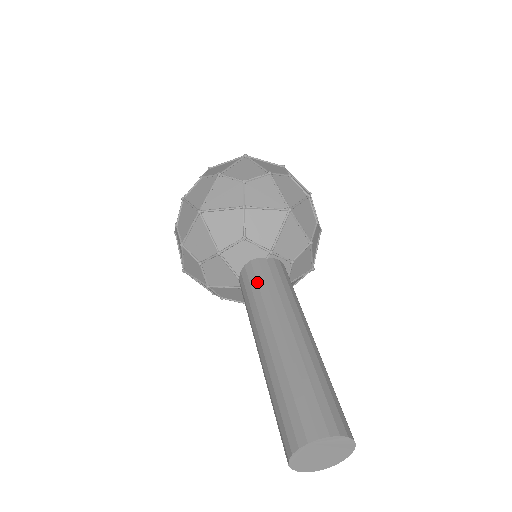
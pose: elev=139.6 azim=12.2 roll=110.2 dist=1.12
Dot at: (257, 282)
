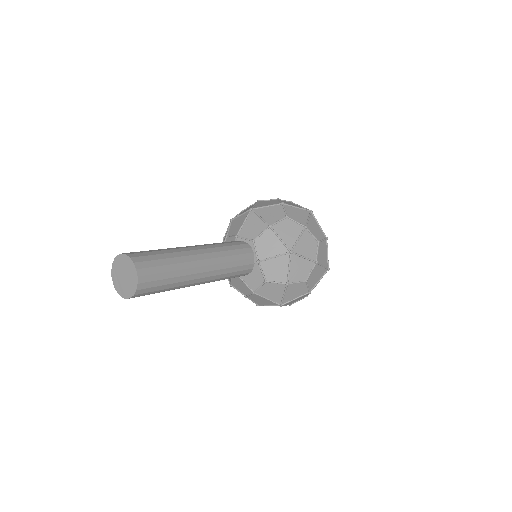
Dot at: occluded
